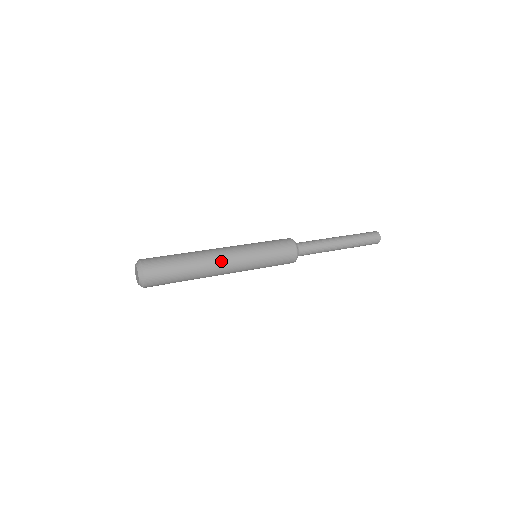
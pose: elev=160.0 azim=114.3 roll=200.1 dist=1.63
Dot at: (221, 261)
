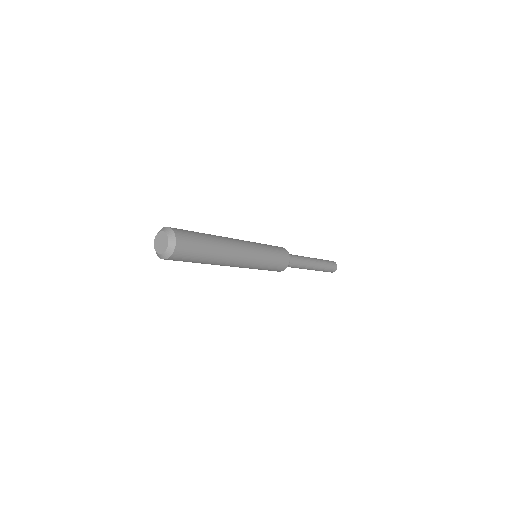
Dot at: (231, 238)
